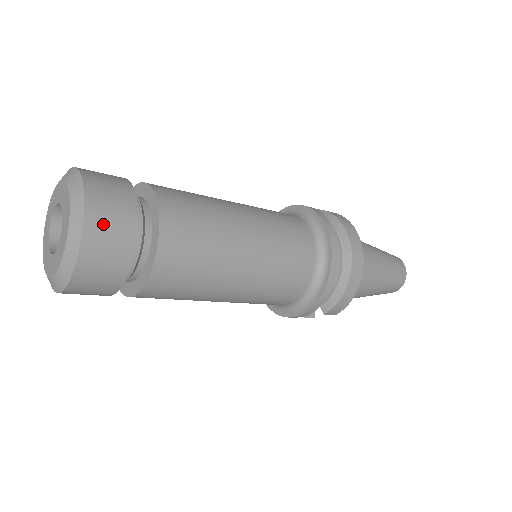
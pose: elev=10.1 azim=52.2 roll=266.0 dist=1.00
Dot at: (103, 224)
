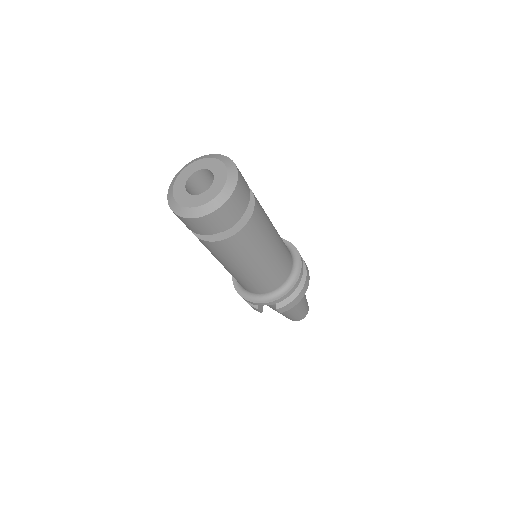
Dot at: (241, 192)
